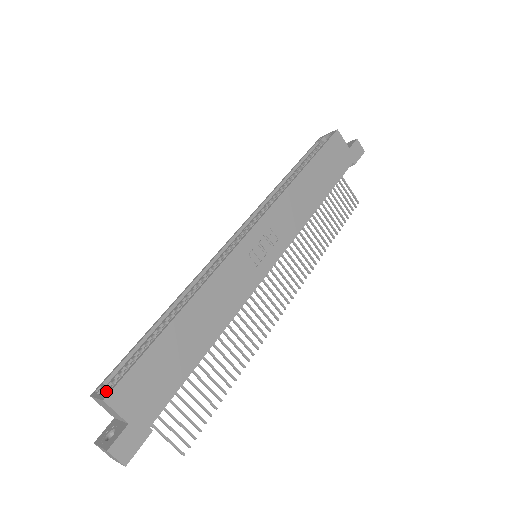
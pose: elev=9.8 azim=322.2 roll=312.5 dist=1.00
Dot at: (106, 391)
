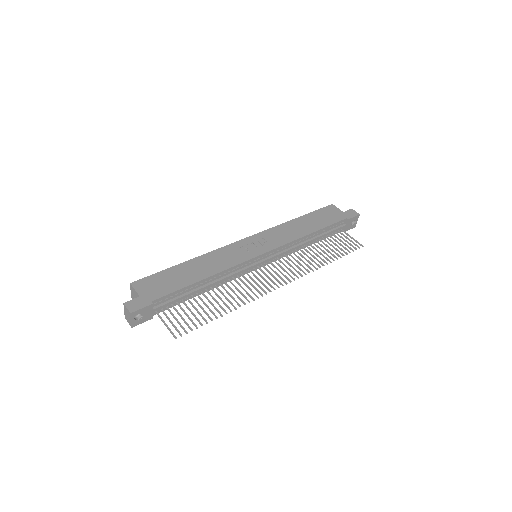
Dot at: occluded
